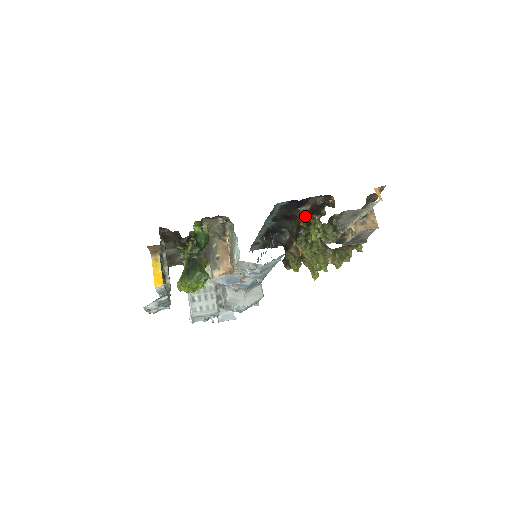
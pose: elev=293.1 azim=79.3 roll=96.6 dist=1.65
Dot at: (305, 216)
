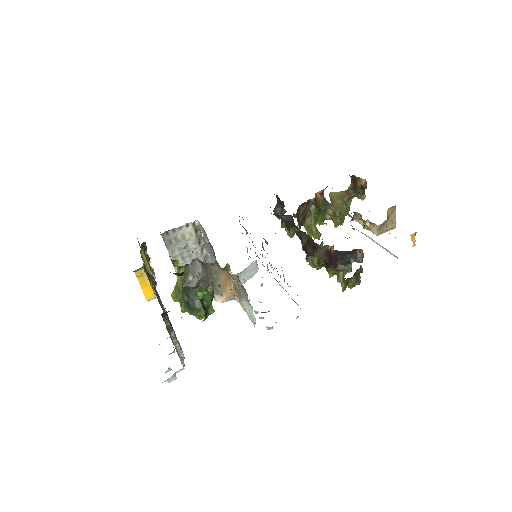
Dot at: (324, 253)
